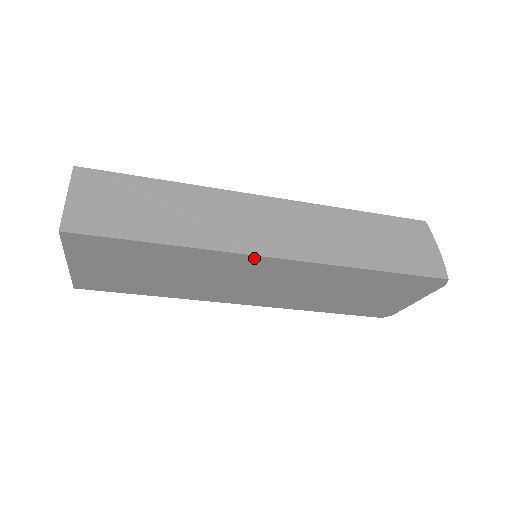
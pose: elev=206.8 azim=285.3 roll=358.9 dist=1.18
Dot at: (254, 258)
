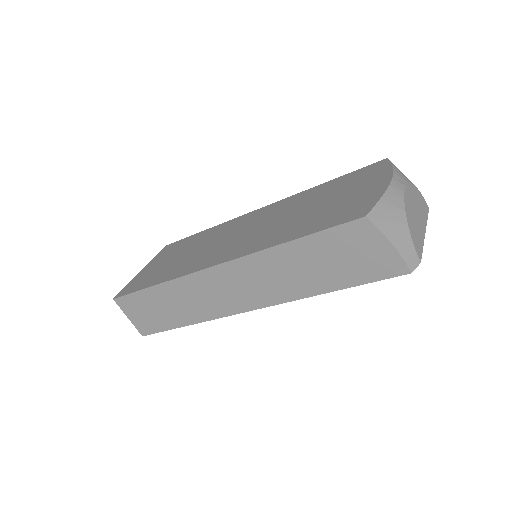
Dot at: occluded
